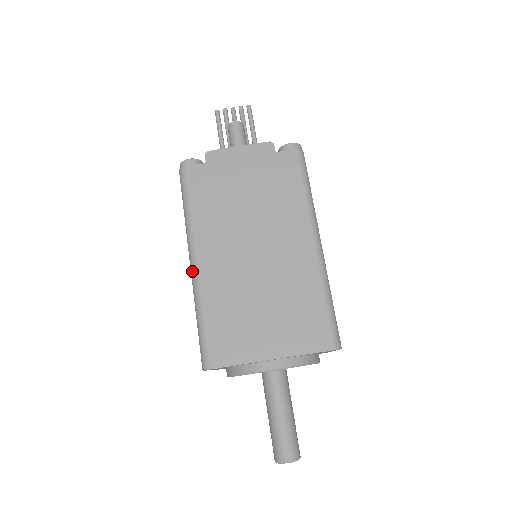
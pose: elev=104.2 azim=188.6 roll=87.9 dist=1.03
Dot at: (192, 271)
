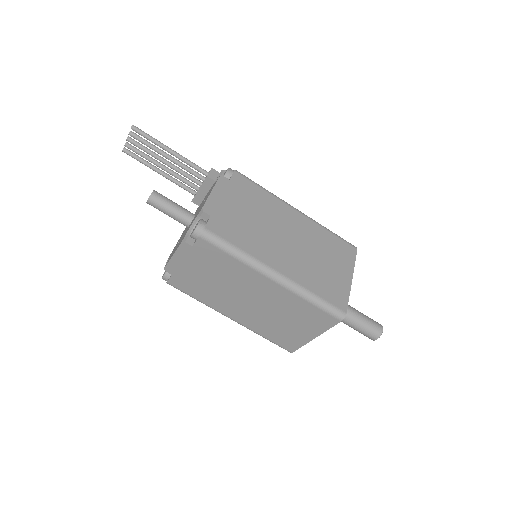
Dot at: (235, 321)
